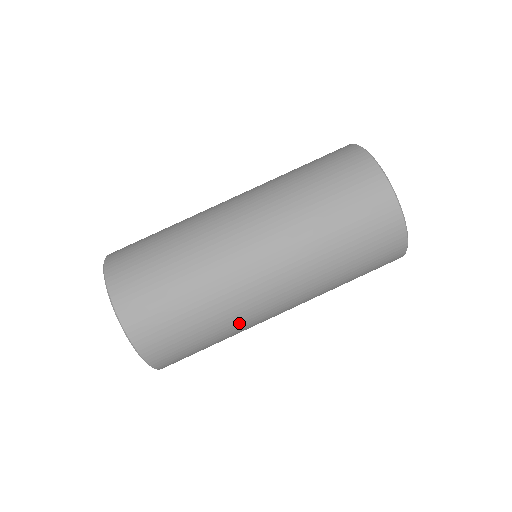
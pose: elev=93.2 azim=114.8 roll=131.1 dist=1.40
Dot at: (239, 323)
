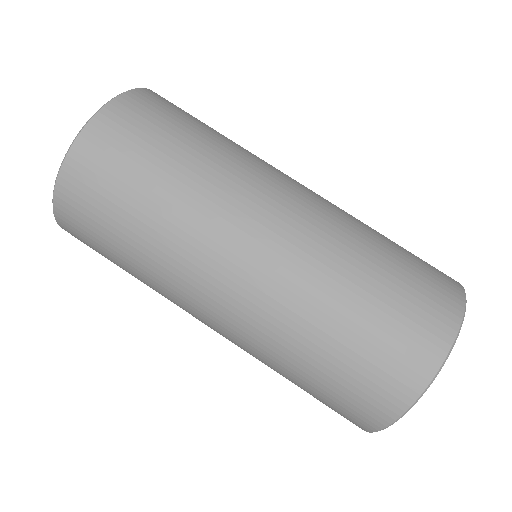
Dot at: occluded
